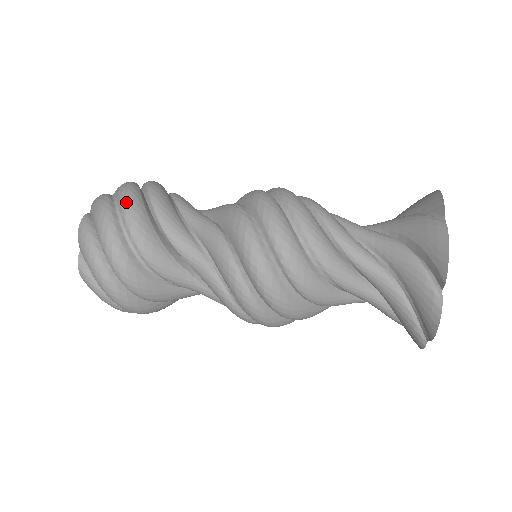
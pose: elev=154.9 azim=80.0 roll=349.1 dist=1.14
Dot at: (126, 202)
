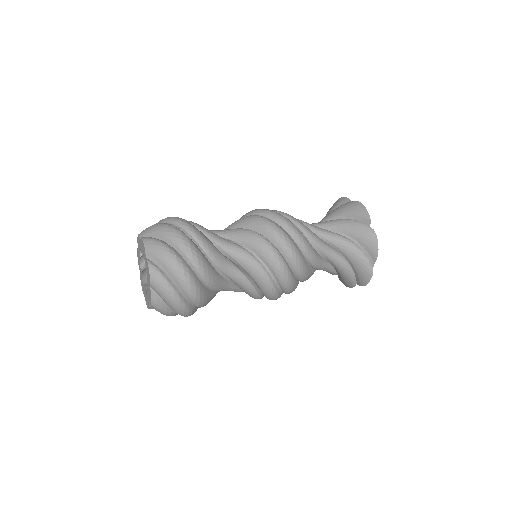
Dot at: (177, 218)
